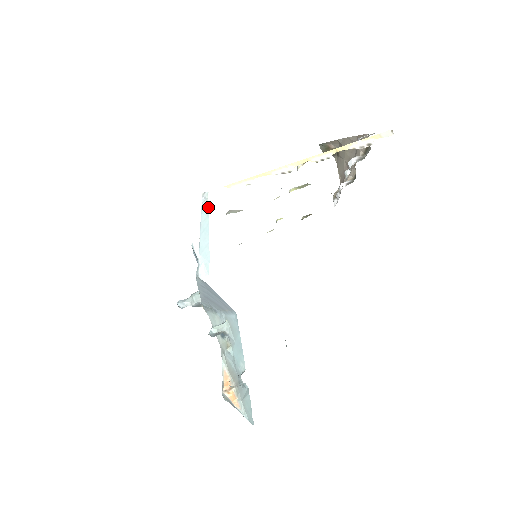
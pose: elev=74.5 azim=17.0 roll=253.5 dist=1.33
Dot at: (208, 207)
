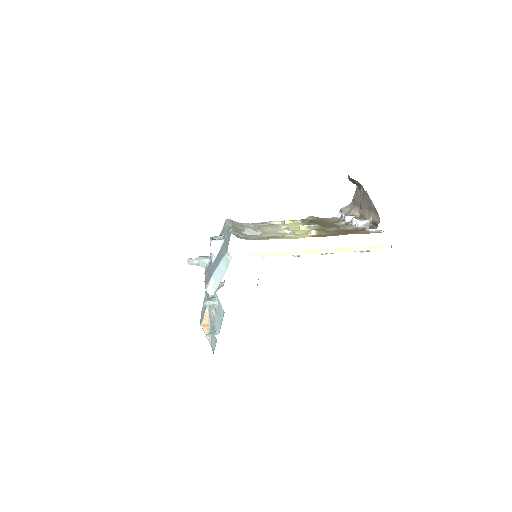
Dot at: (228, 264)
